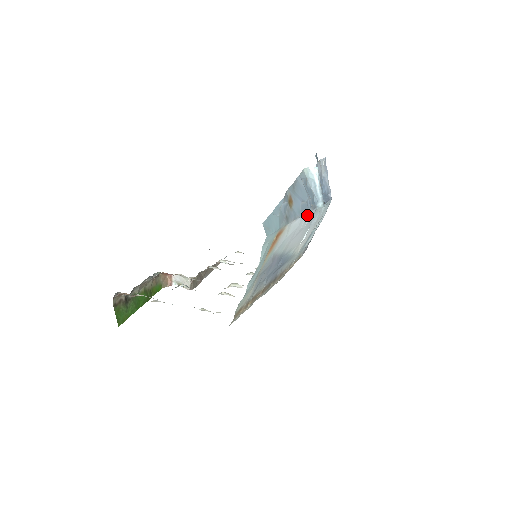
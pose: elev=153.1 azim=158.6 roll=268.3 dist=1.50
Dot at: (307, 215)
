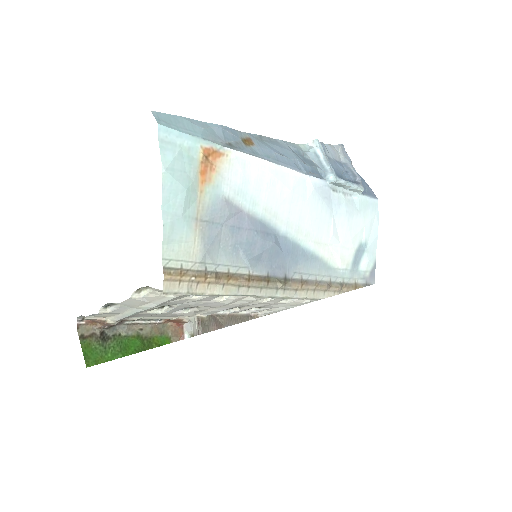
Dot at: (297, 175)
